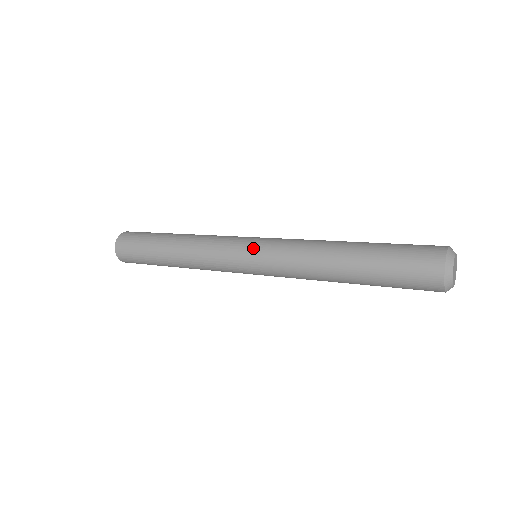
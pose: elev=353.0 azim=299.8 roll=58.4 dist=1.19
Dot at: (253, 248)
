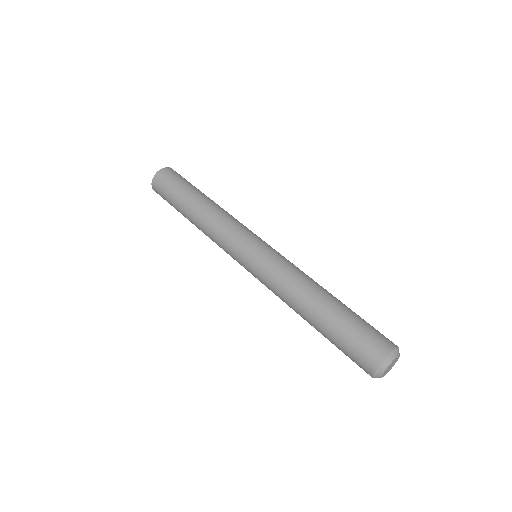
Dot at: (248, 262)
